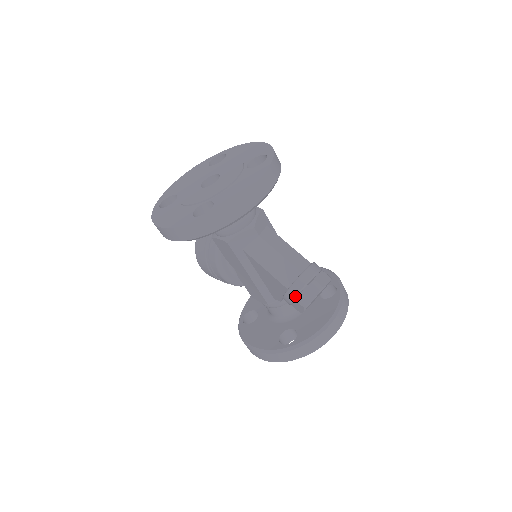
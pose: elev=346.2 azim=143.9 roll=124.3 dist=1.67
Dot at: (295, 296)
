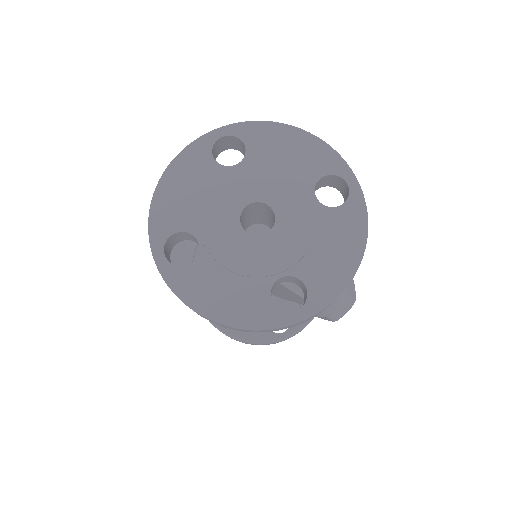
Dot at: (328, 315)
